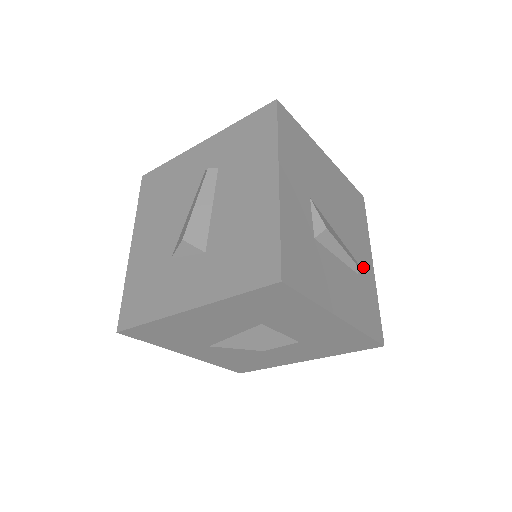
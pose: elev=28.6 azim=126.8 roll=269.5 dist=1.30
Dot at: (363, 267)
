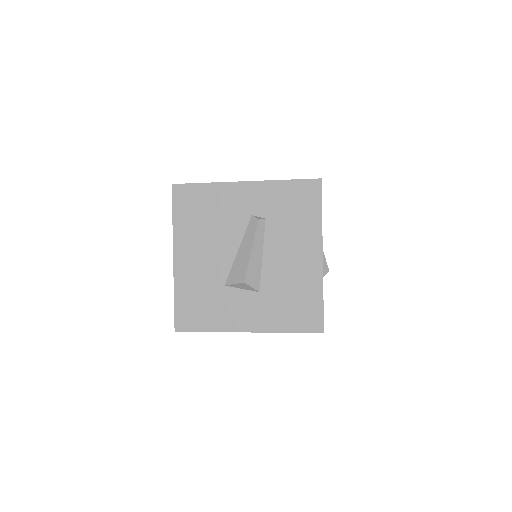
Dot at: occluded
